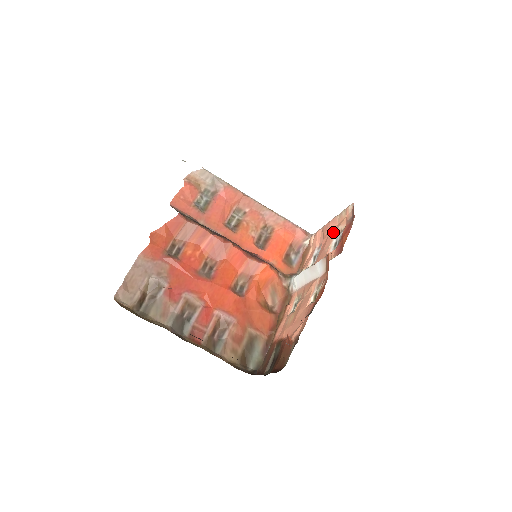
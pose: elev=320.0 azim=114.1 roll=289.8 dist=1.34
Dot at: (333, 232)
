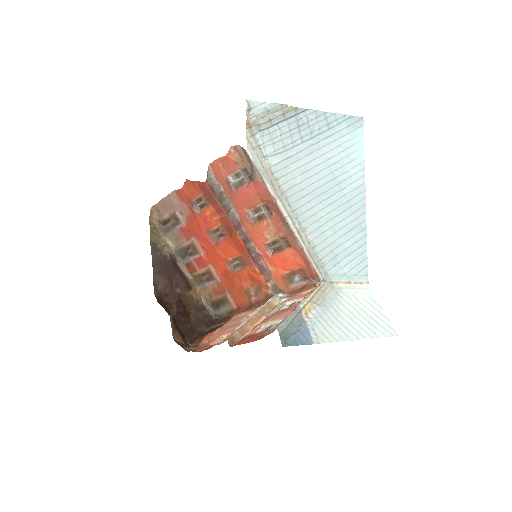
Dot at: (285, 315)
